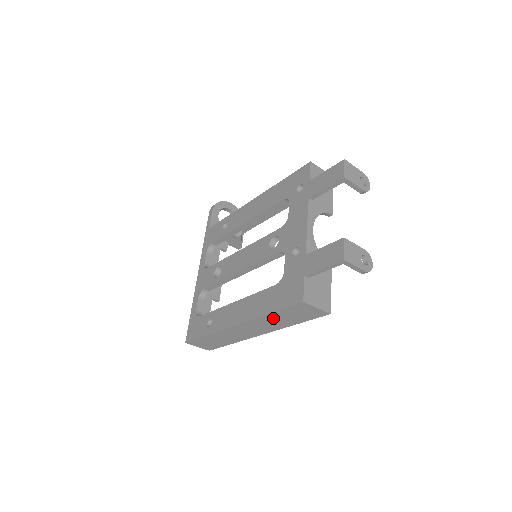
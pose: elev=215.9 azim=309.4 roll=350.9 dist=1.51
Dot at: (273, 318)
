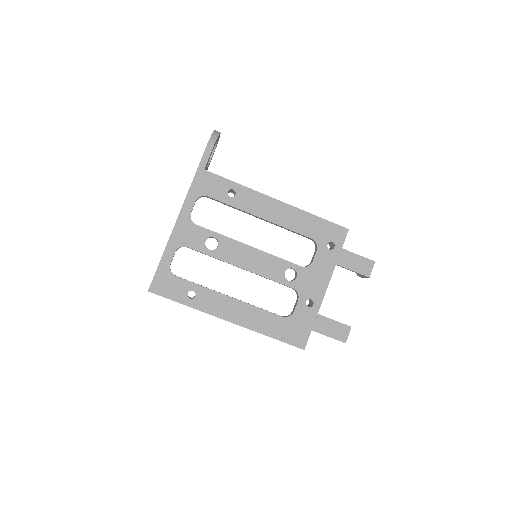
Dot at: occluded
